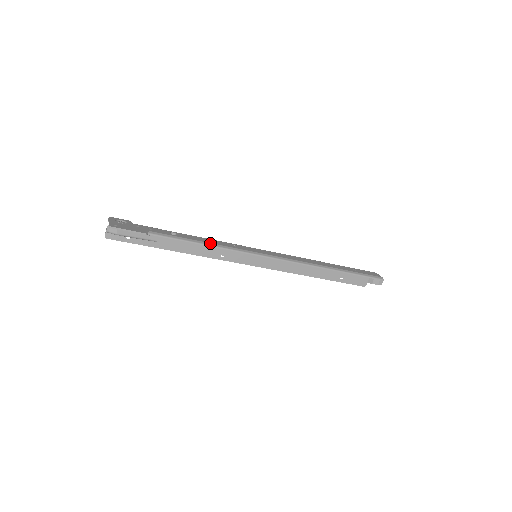
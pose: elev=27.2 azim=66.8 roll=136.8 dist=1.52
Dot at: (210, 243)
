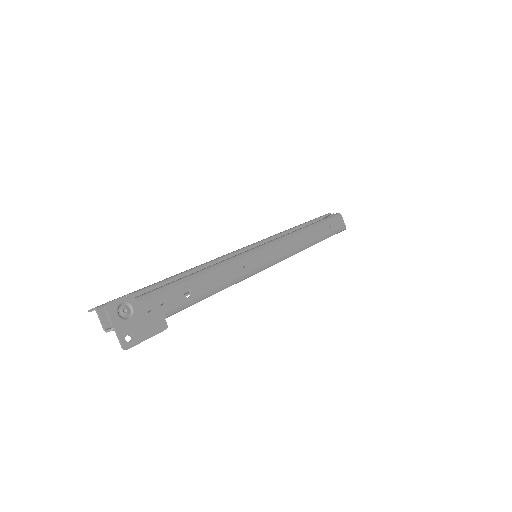
Dot at: (225, 285)
